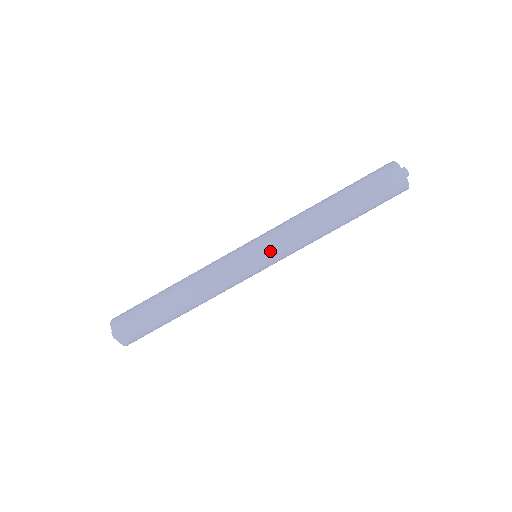
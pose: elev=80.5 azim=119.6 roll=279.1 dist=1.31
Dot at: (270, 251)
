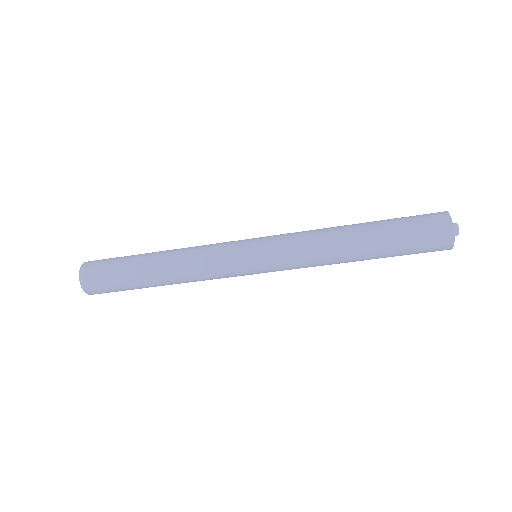
Dot at: (272, 259)
